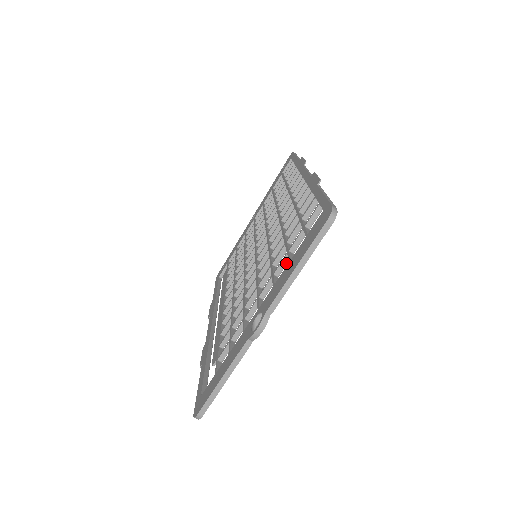
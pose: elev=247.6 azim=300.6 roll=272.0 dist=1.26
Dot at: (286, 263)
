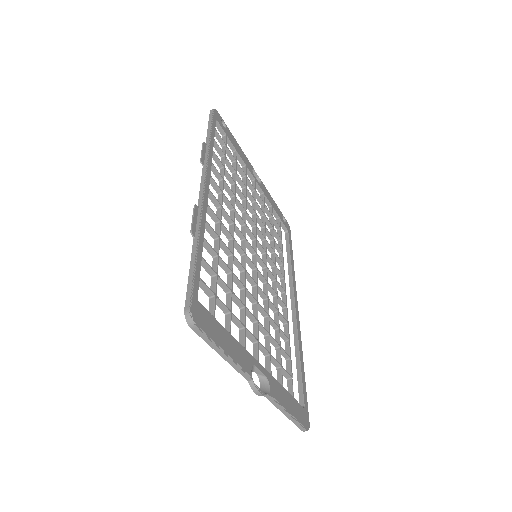
Dot at: (235, 319)
